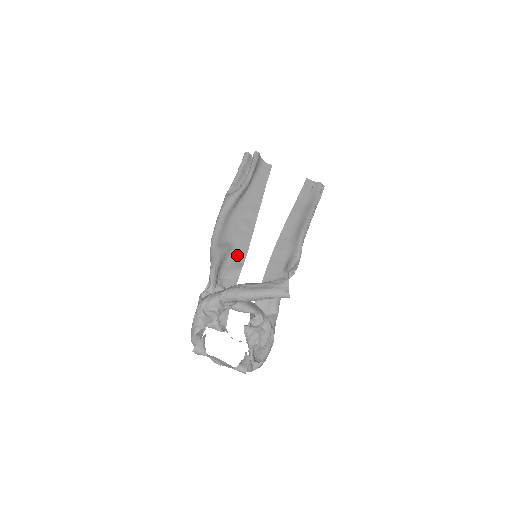
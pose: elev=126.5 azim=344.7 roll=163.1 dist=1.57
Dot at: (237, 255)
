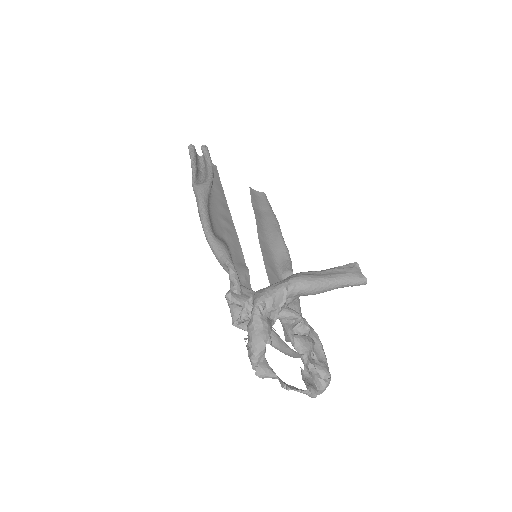
Dot at: (235, 254)
